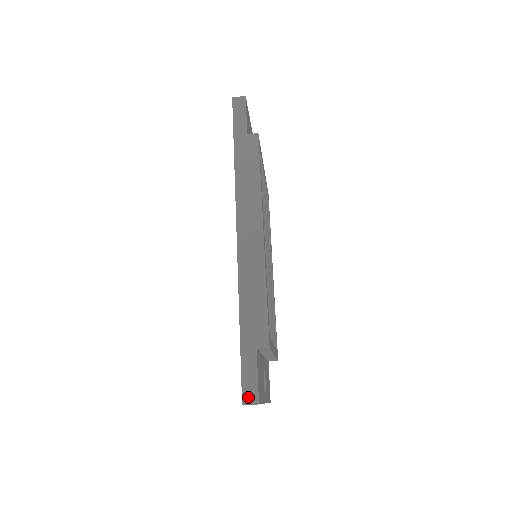
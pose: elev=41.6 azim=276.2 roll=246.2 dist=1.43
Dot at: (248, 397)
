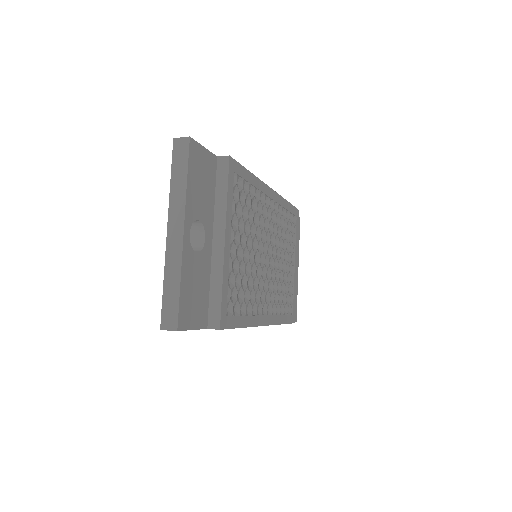
Dot at: occluded
